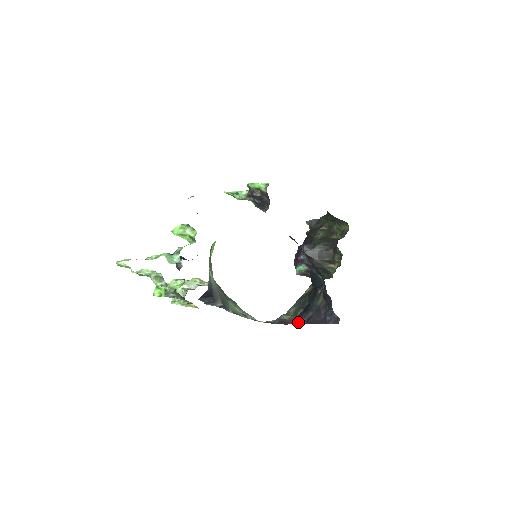
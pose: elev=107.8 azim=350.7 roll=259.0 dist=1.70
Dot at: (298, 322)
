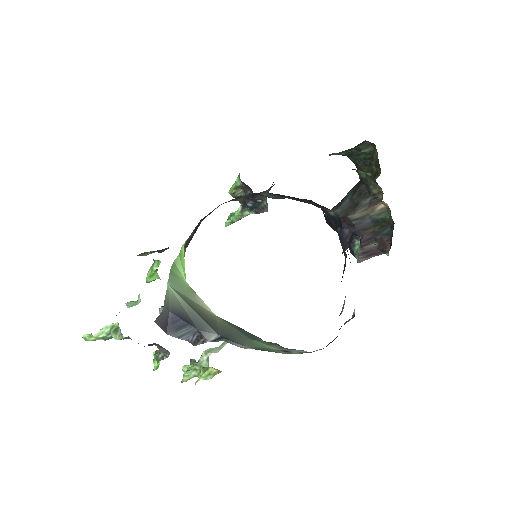
Dot at: occluded
